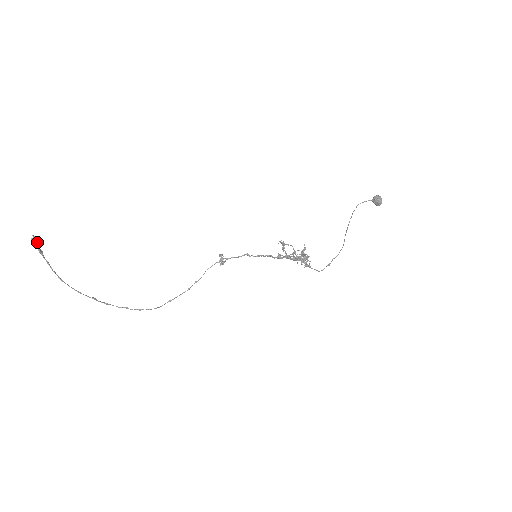
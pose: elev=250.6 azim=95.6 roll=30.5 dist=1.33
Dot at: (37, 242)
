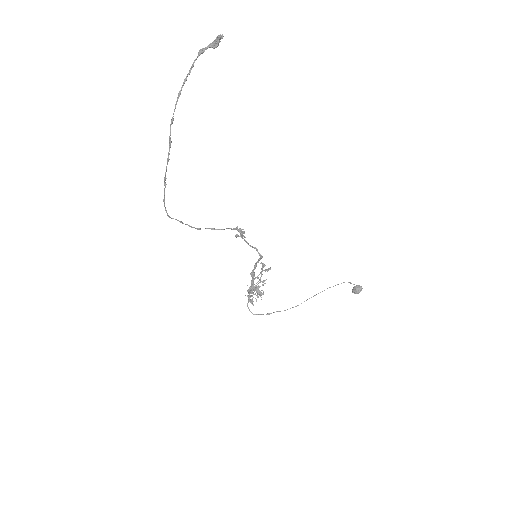
Dot at: (218, 43)
